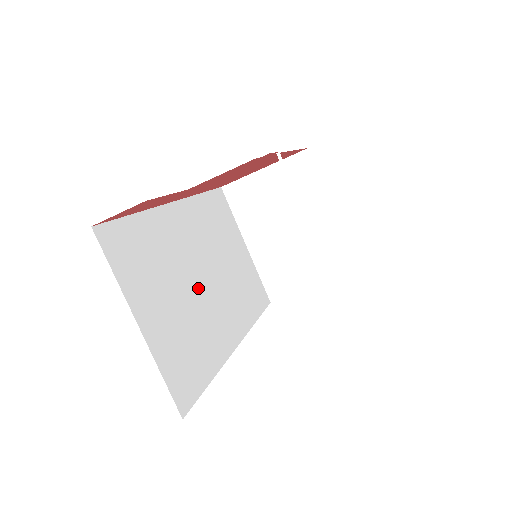
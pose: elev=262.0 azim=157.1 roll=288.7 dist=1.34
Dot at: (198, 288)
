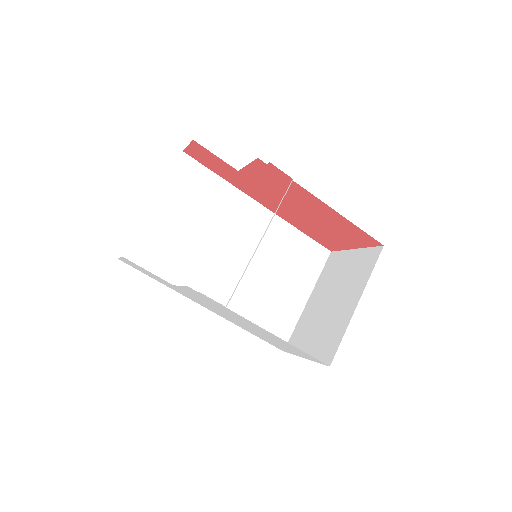
Dot at: (218, 248)
